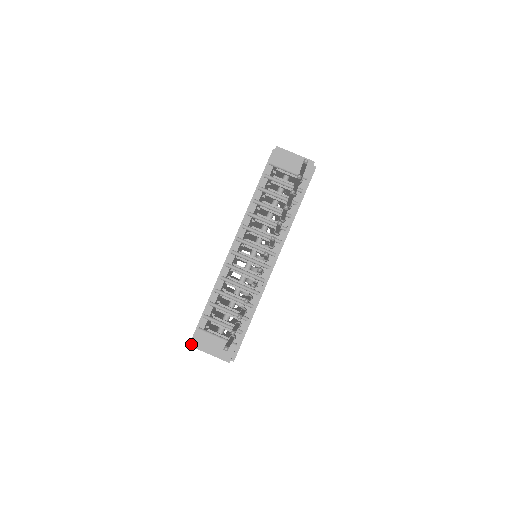
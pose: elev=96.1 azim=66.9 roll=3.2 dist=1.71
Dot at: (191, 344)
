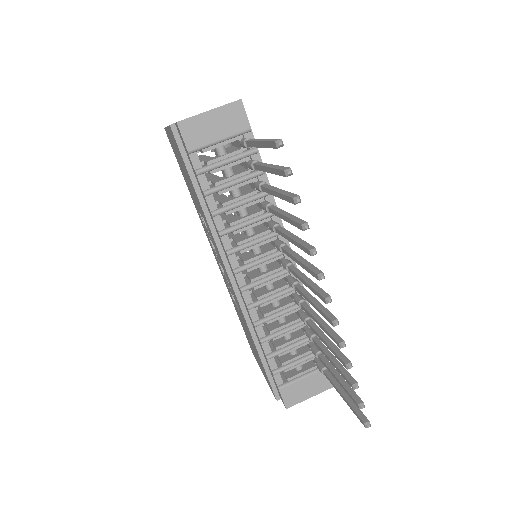
Dot at: (285, 407)
